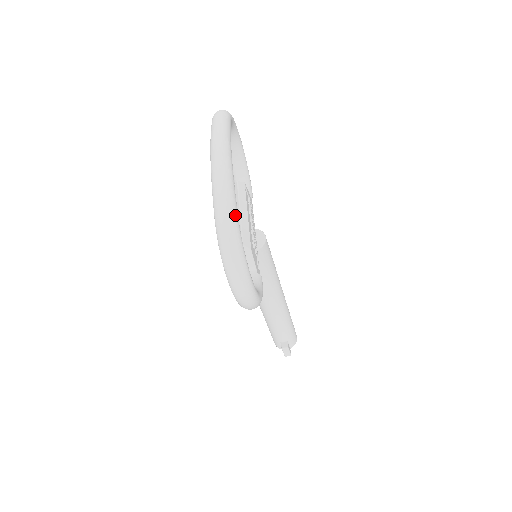
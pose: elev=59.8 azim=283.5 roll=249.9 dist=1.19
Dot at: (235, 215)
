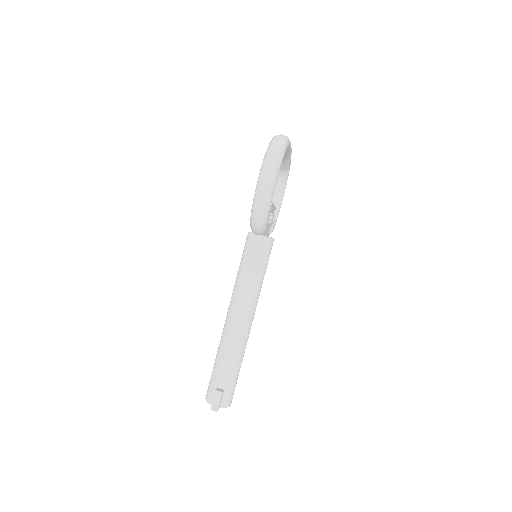
Dot at: (288, 141)
